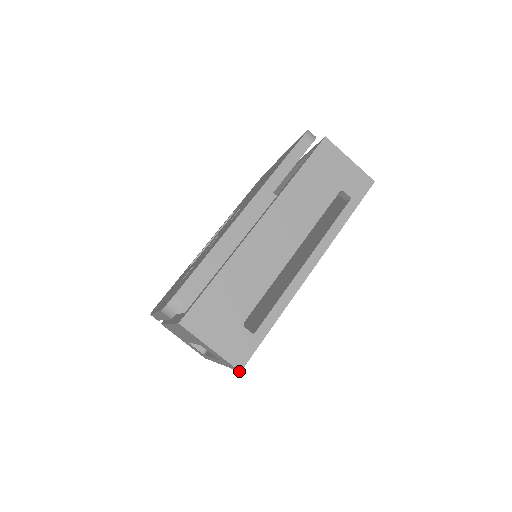
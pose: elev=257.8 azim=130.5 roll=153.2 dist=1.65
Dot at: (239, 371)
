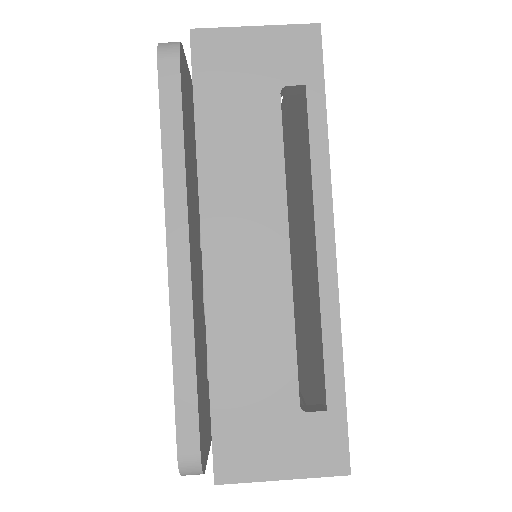
Dot at: (348, 474)
